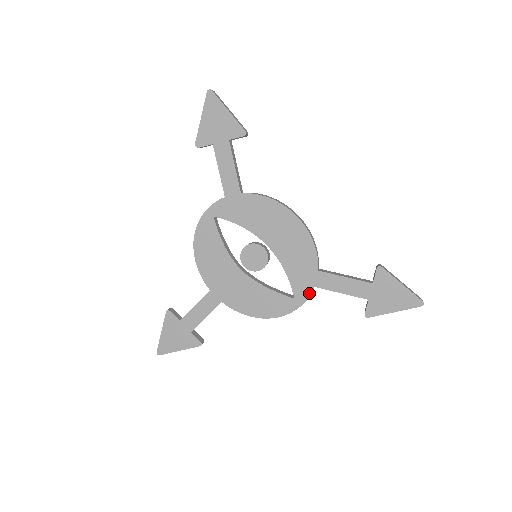
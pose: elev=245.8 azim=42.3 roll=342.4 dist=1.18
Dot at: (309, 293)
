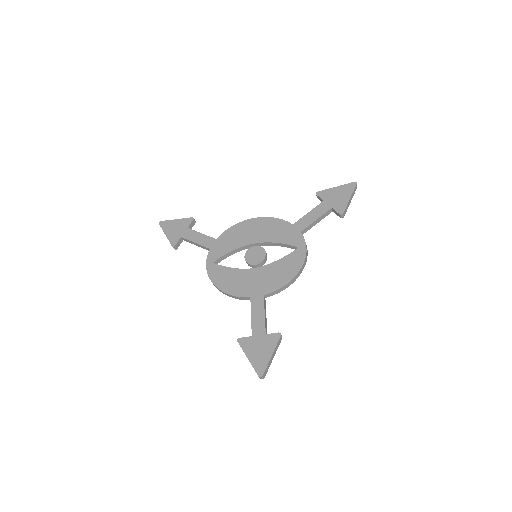
Dot at: (302, 237)
